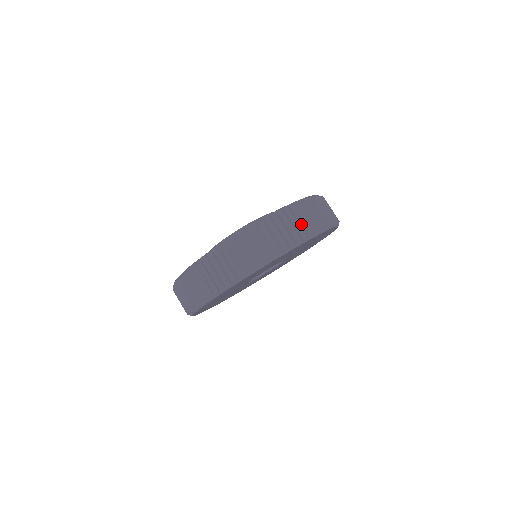
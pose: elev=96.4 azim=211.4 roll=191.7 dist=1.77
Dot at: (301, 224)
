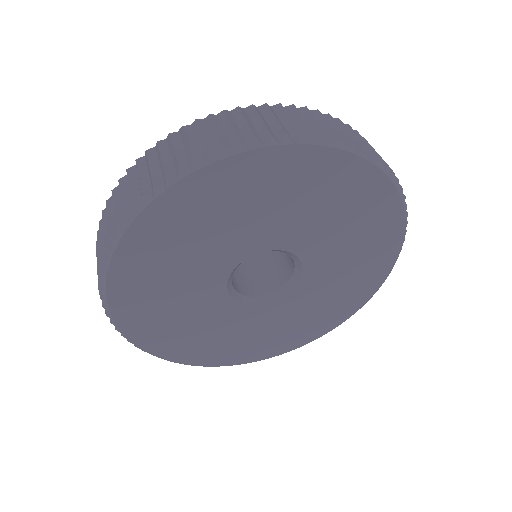
Dot at: occluded
